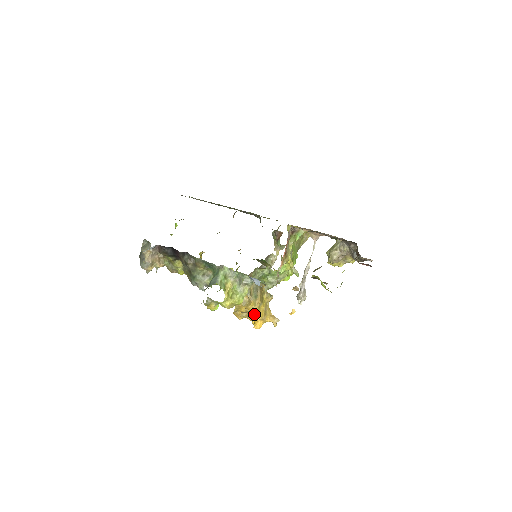
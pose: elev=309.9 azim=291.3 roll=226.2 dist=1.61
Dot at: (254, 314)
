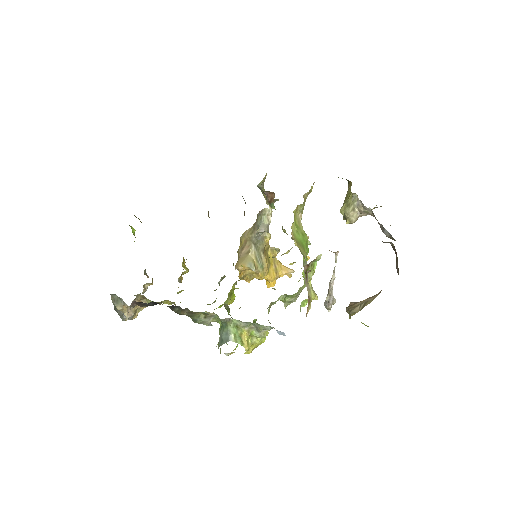
Dot at: occluded
